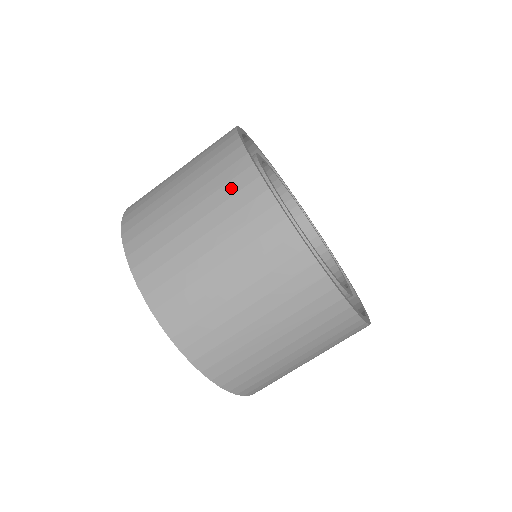
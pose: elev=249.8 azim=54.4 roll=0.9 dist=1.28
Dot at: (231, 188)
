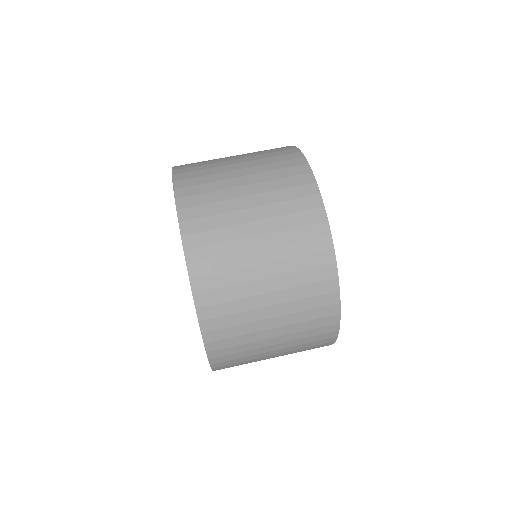
Dot at: (285, 172)
